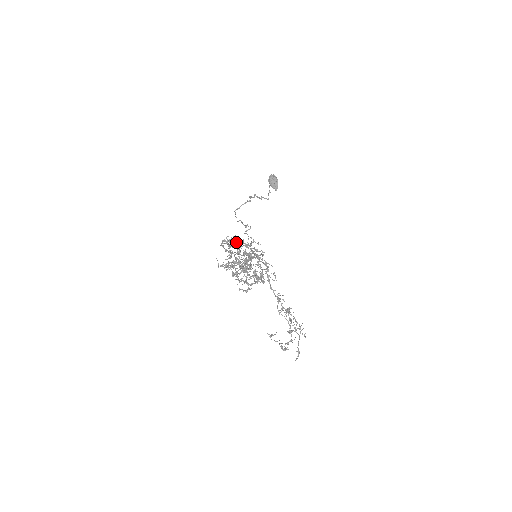
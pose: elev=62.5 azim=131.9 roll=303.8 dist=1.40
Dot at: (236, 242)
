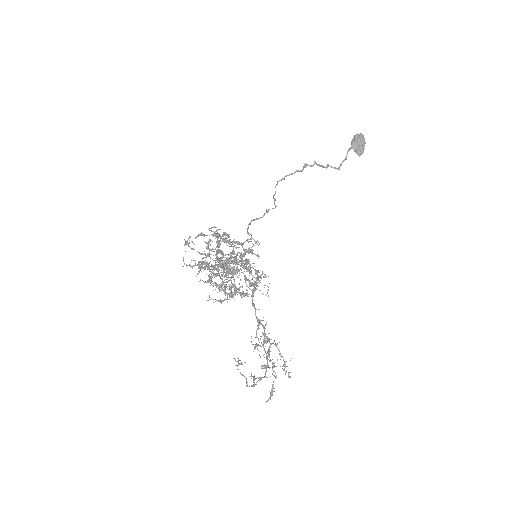
Dot at: (220, 237)
